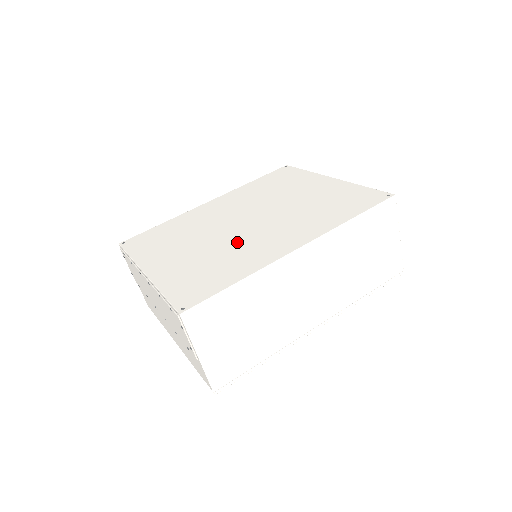
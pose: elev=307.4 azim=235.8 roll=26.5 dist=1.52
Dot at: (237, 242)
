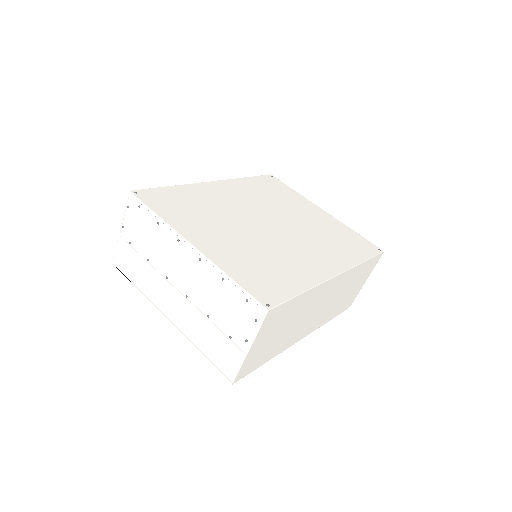
Dot at: (276, 246)
